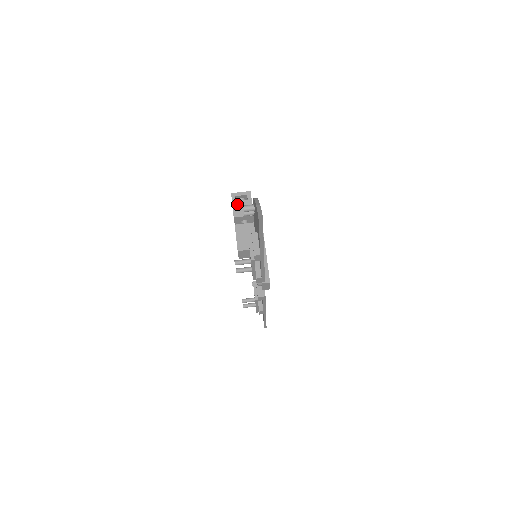
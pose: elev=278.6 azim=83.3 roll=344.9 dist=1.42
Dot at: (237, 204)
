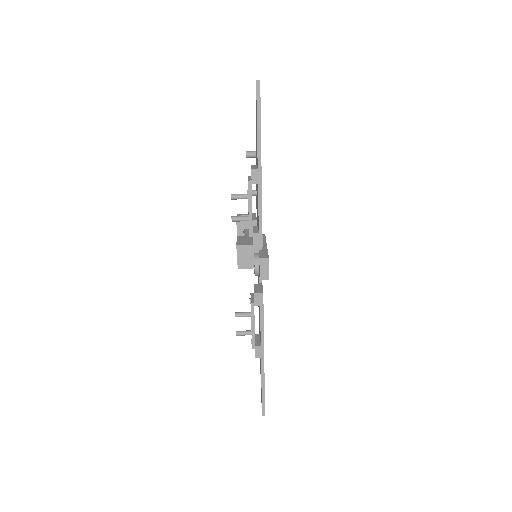
Dot at: occluded
